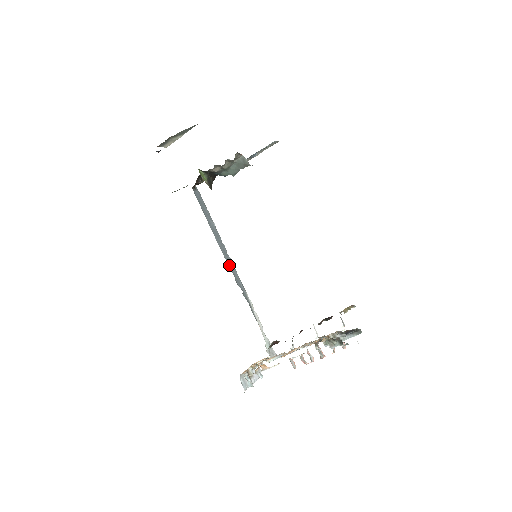
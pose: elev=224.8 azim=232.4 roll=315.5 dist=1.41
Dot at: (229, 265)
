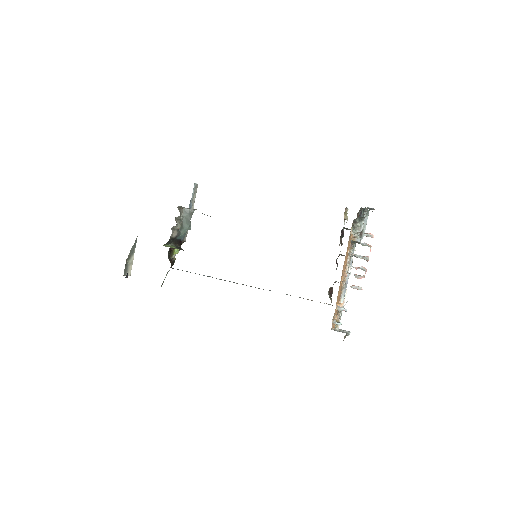
Dot at: occluded
